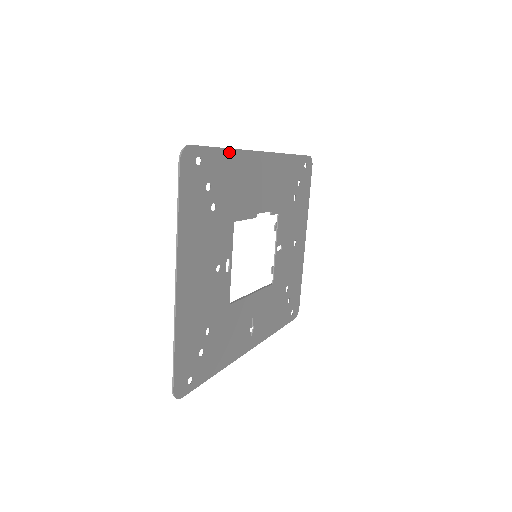
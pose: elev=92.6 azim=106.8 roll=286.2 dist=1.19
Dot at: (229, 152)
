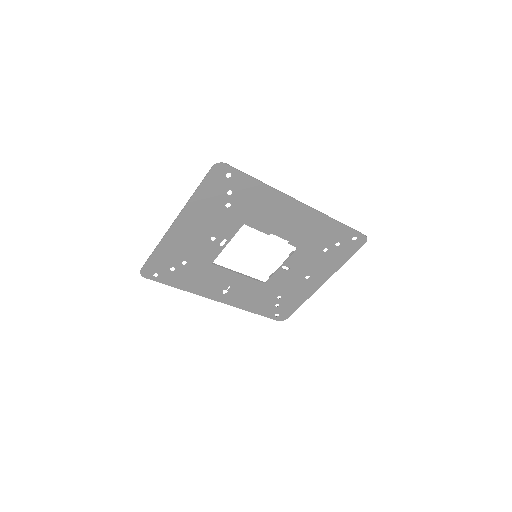
Dot at: (262, 185)
